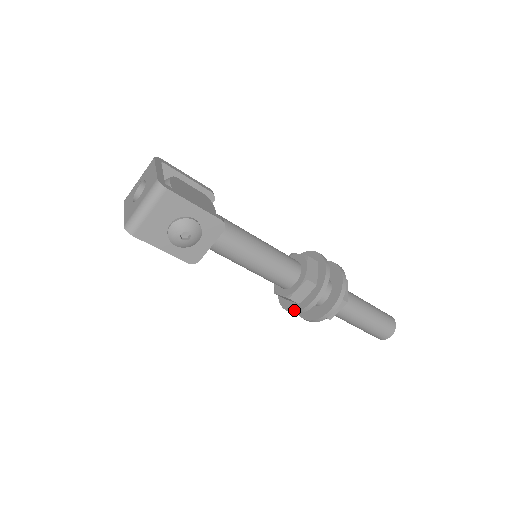
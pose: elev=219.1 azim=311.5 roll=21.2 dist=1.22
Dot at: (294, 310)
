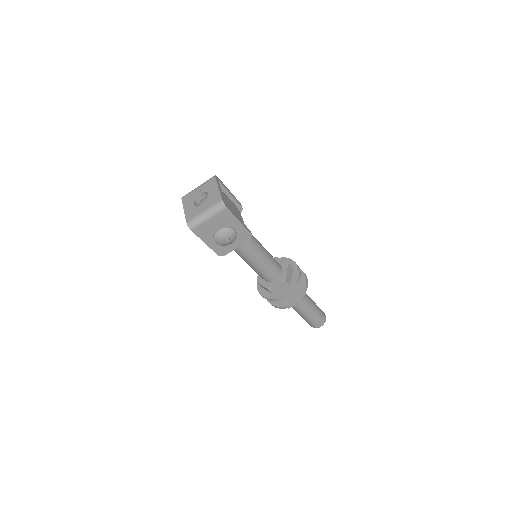
Dot at: (269, 298)
